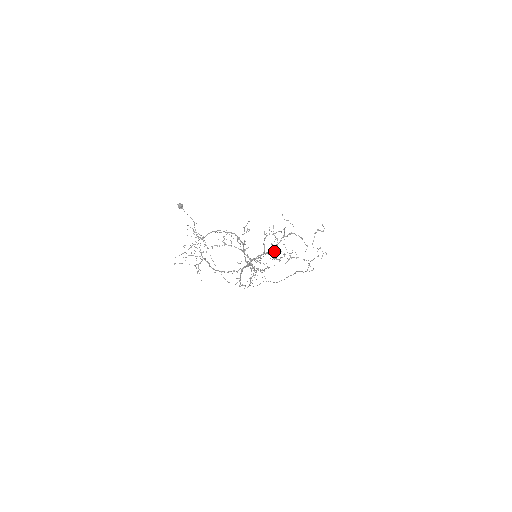
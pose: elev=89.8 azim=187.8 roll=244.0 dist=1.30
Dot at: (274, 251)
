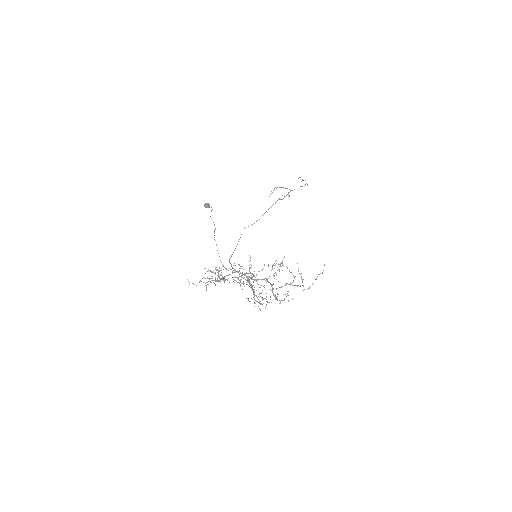
Dot at: occluded
